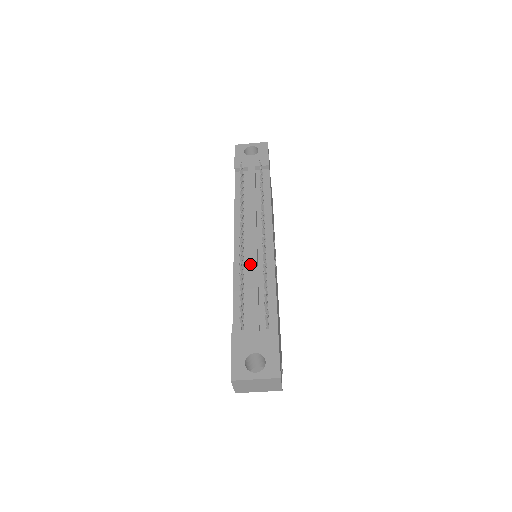
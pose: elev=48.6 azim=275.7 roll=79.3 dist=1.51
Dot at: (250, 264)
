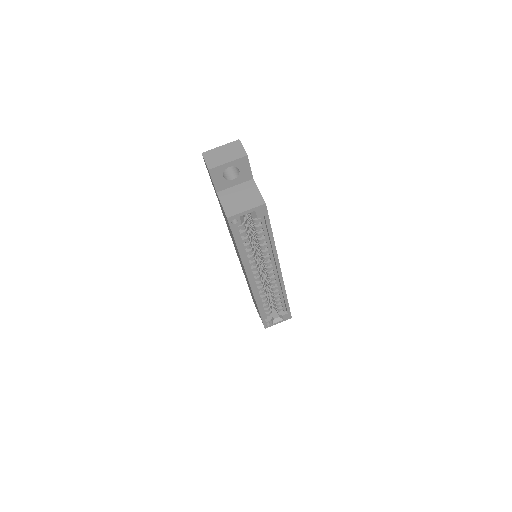
Dot at: occluded
